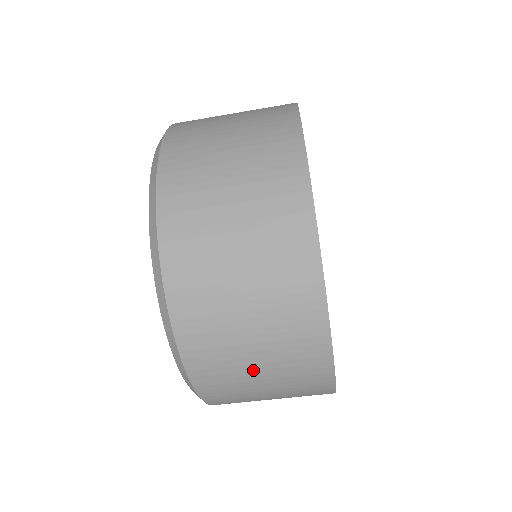
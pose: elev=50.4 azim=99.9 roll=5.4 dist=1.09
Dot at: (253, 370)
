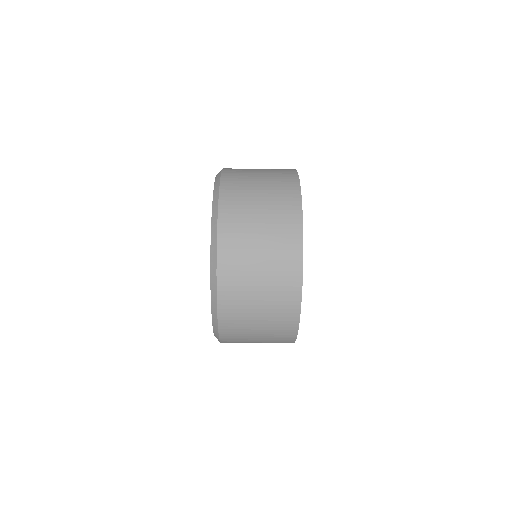
Dot at: (256, 281)
